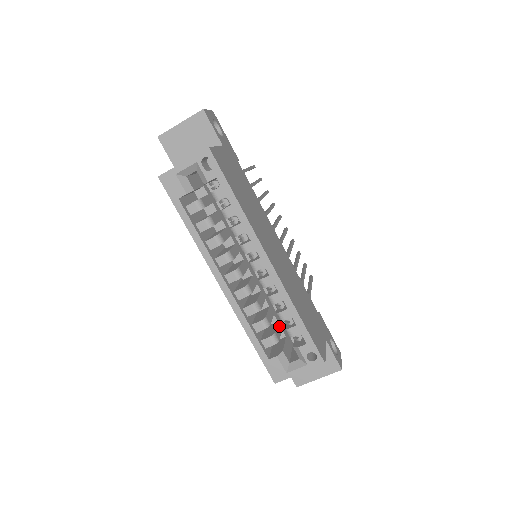
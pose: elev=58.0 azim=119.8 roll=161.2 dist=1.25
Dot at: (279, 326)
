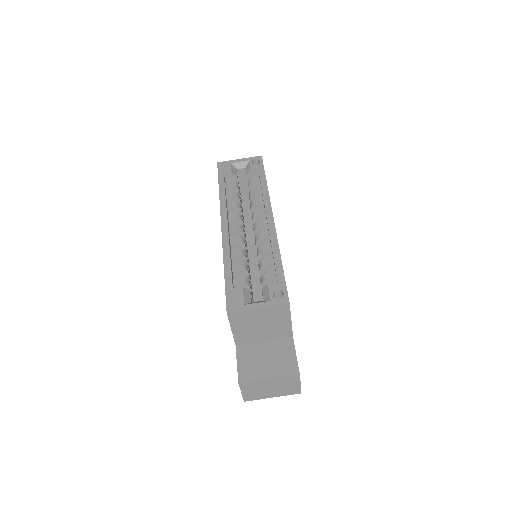
Dot at: (252, 297)
